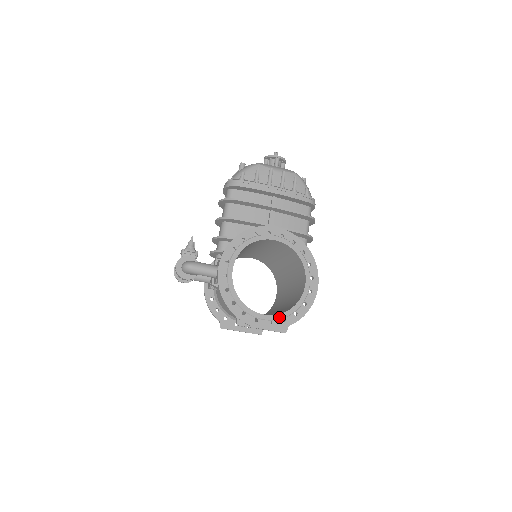
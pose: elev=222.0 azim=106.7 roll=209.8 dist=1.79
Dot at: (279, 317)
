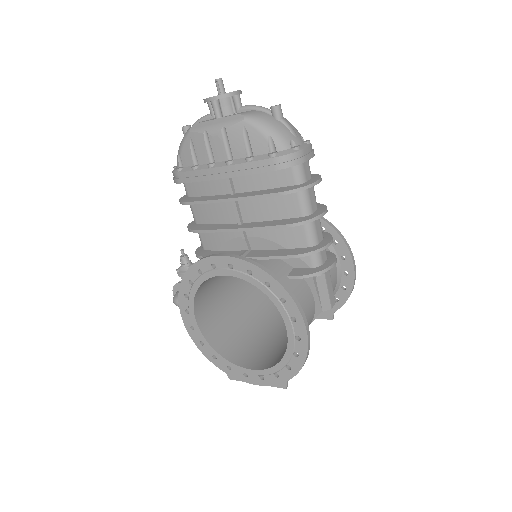
Dot at: (269, 372)
